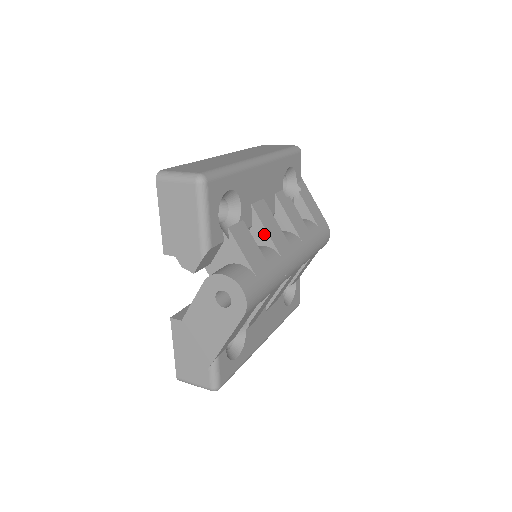
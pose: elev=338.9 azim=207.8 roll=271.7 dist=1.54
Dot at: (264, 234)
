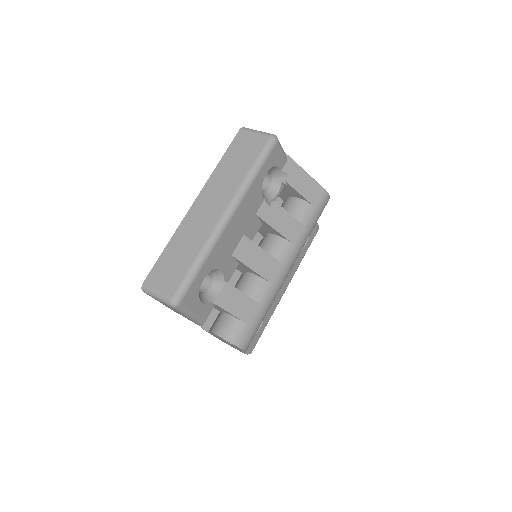
Dot at: (251, 270)
